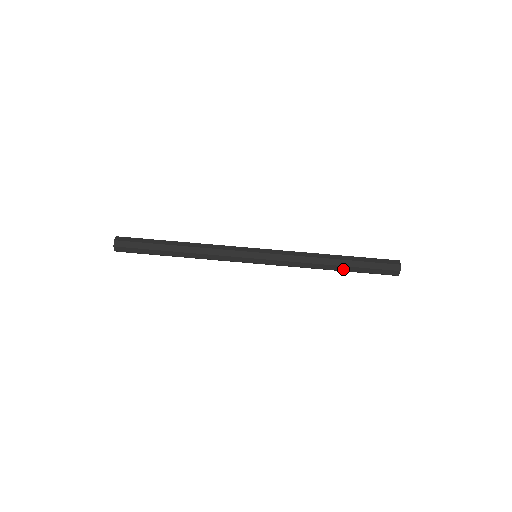
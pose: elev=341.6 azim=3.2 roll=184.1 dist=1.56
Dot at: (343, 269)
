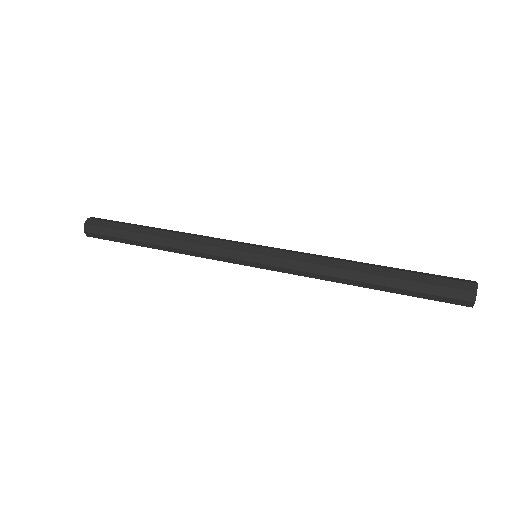
Dot at: (380, 288)
